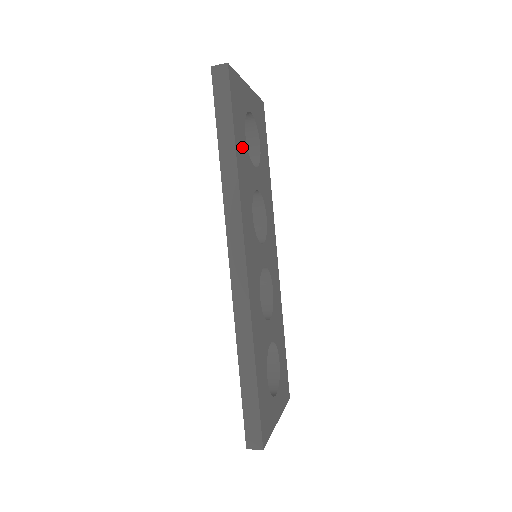
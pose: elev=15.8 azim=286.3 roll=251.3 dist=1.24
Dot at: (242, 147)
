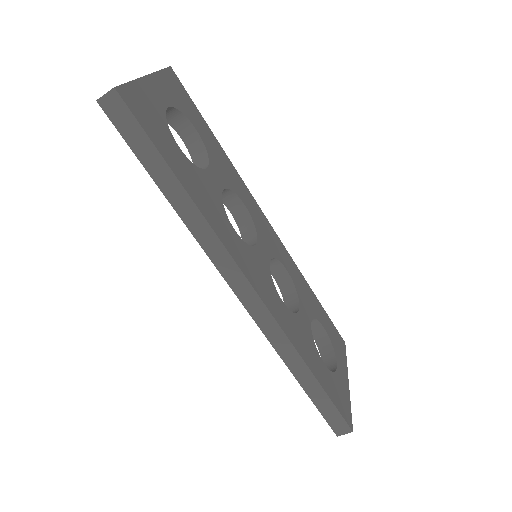
Dot at: (185, 169)
